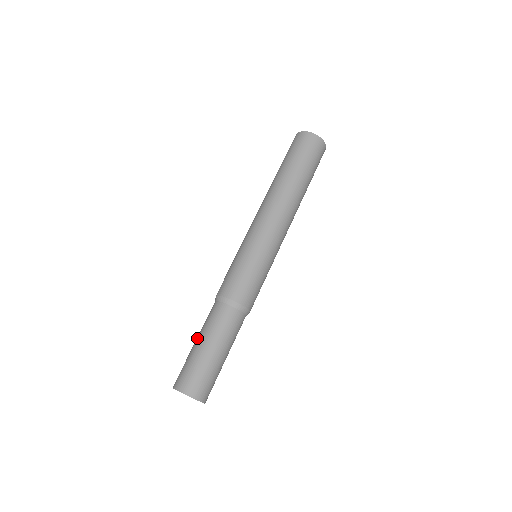
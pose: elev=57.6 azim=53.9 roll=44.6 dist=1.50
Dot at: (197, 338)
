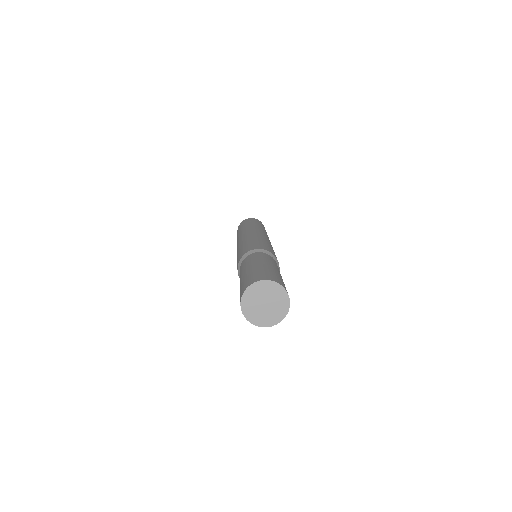
Dot at: (243, 271)
